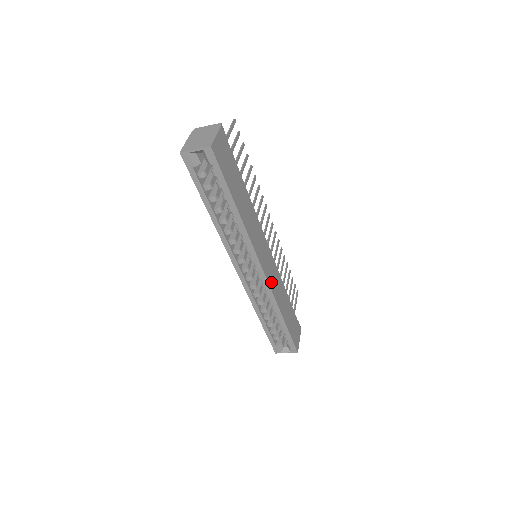
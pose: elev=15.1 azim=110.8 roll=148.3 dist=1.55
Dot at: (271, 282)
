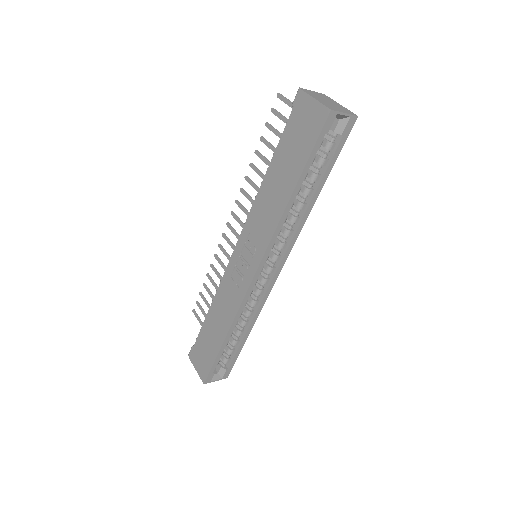
Dot at: occluded
